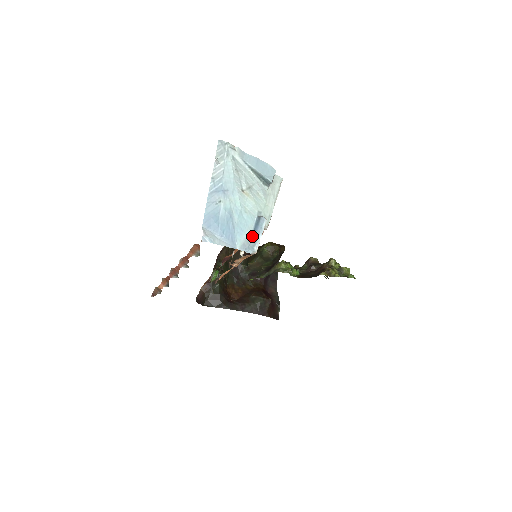
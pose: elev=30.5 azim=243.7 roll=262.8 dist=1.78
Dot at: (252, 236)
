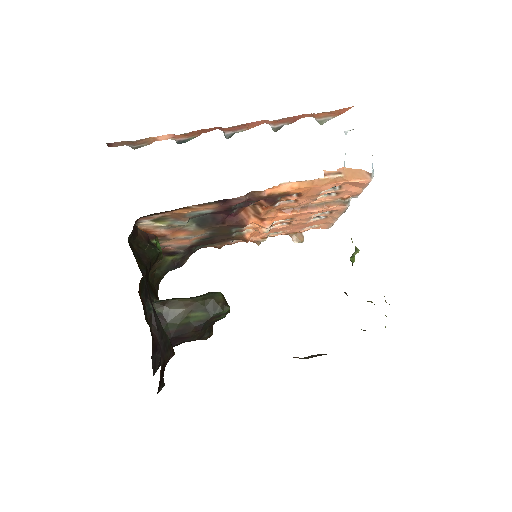
Dot at: occluded
